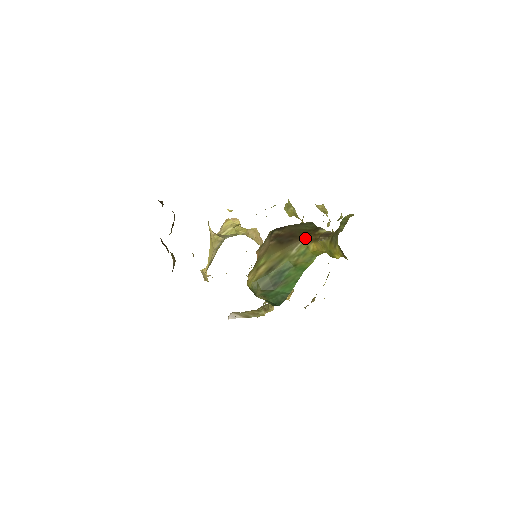
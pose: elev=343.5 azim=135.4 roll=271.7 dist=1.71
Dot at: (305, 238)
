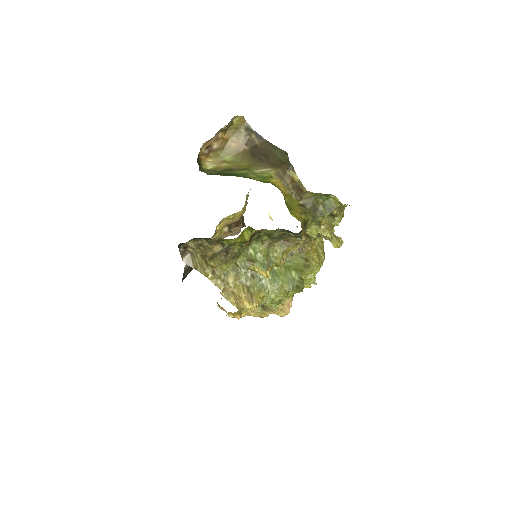
Dot at: (275, 168)
